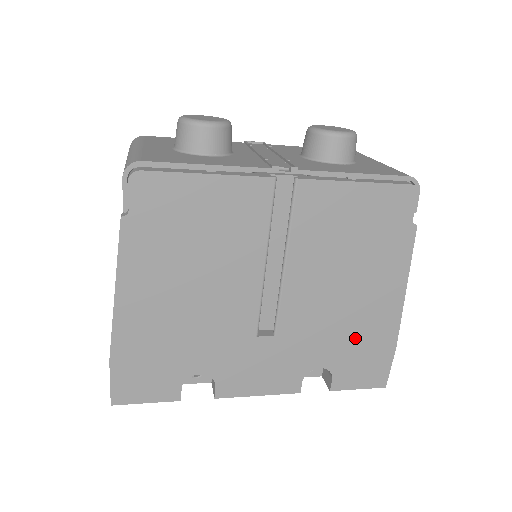
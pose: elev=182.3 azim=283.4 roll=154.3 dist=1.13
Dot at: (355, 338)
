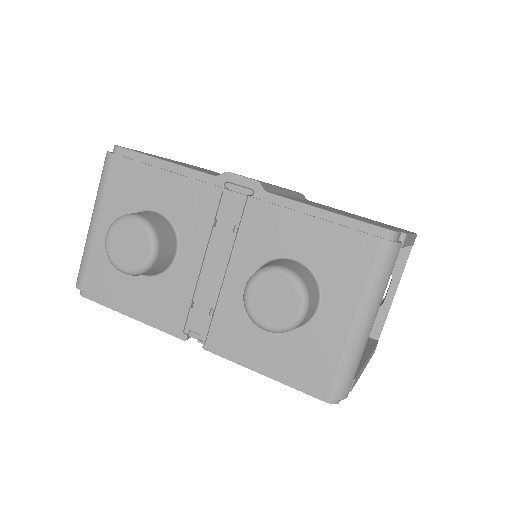
Dot at: occluded
